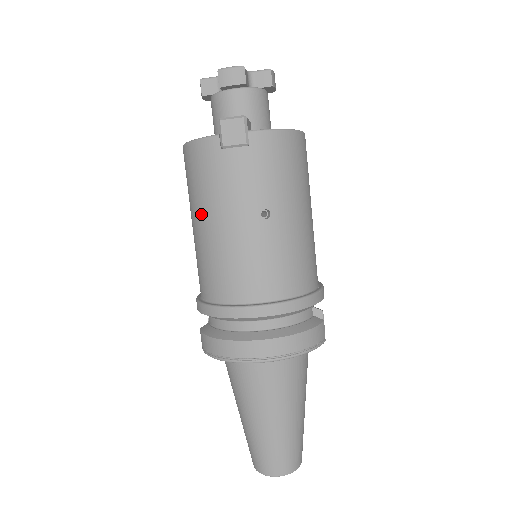
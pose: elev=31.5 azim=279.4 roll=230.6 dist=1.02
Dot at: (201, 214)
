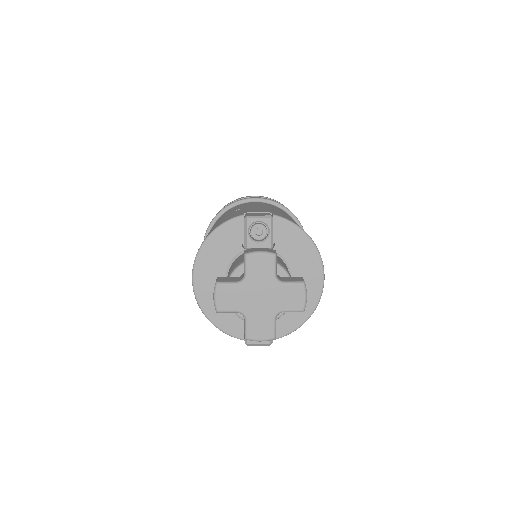
Dot at: occluded
